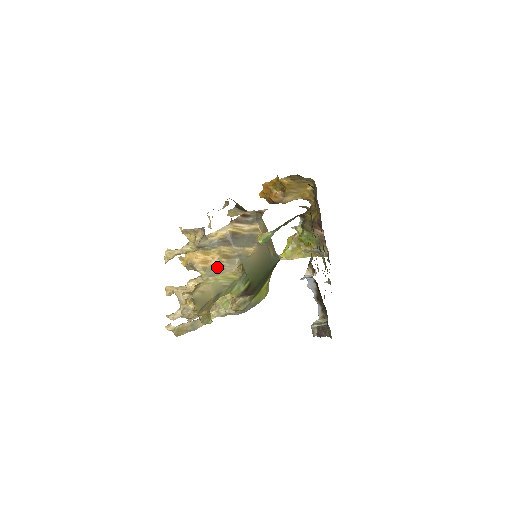
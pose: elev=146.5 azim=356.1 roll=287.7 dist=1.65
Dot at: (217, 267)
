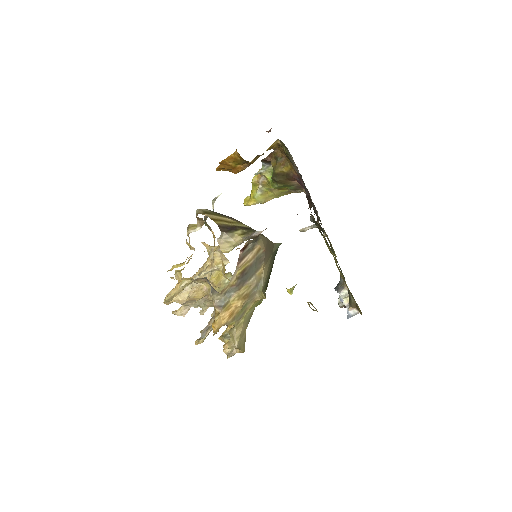
Dot at: (242, 309)
